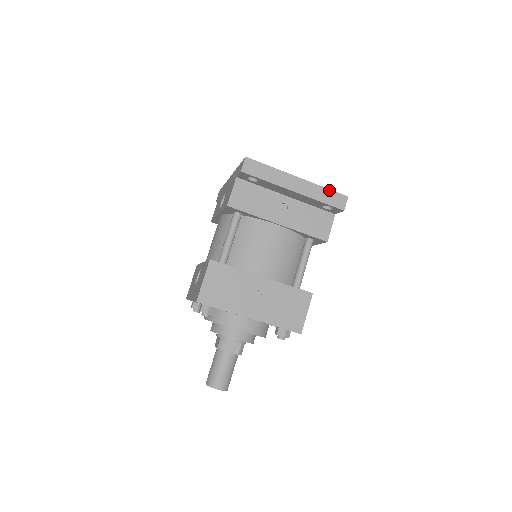
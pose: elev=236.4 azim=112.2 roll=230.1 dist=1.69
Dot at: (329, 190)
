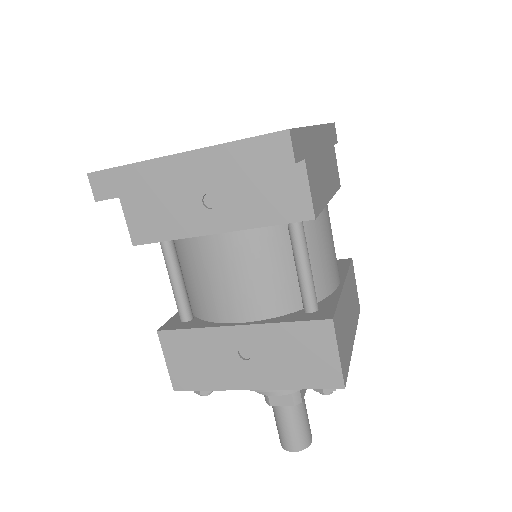
Dot at: (245, 141)
